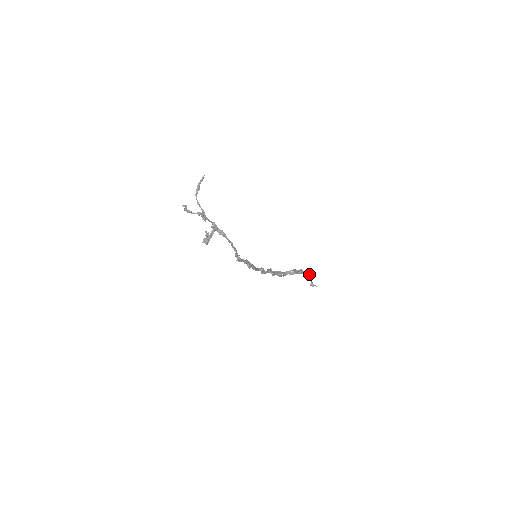
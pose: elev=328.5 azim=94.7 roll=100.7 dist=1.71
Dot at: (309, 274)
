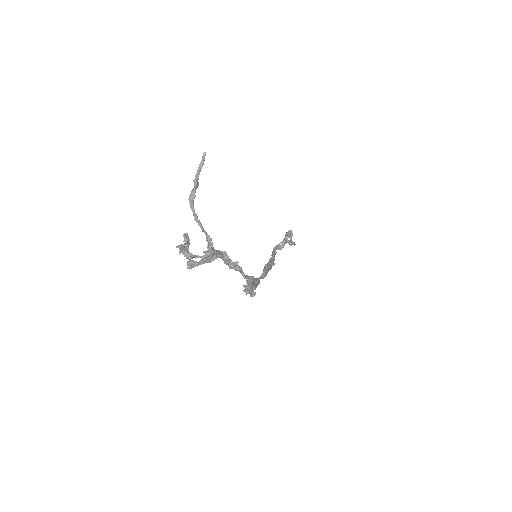
Dot at: occluded
